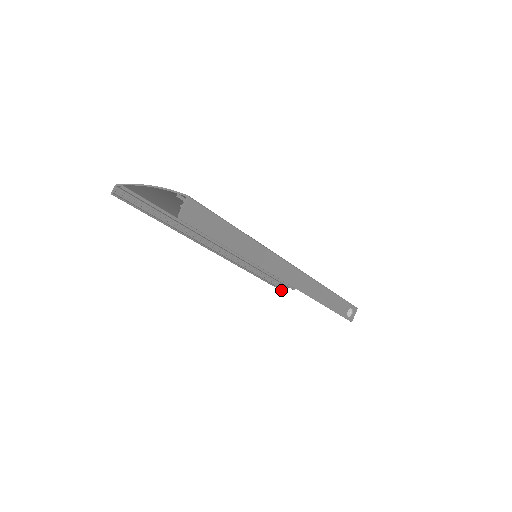
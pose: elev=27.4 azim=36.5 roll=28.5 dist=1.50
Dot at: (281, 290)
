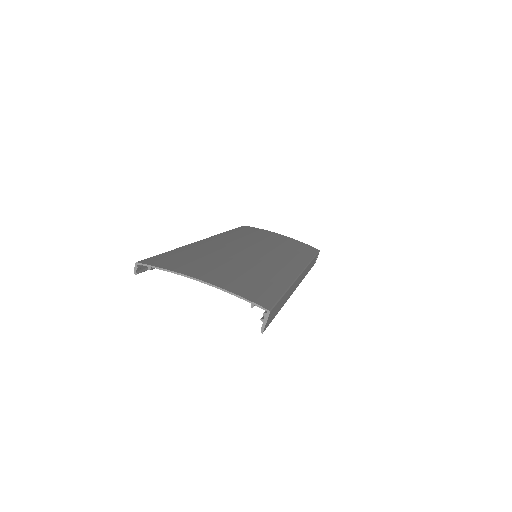
Dot at: occluded
